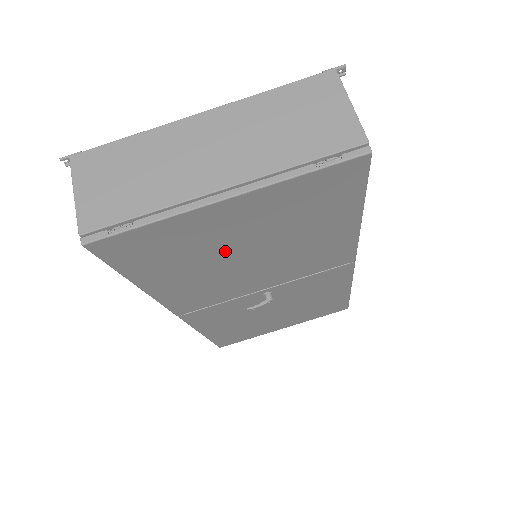
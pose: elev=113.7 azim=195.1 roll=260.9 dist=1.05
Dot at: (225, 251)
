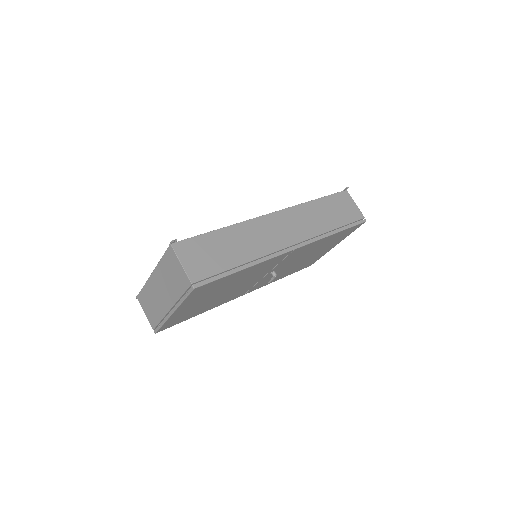
Dot at: (208, 301)
